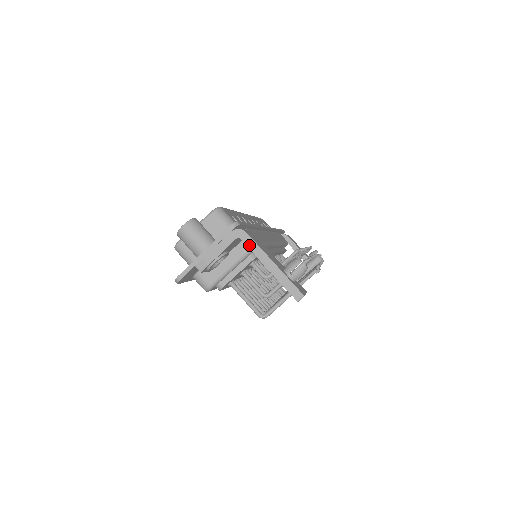
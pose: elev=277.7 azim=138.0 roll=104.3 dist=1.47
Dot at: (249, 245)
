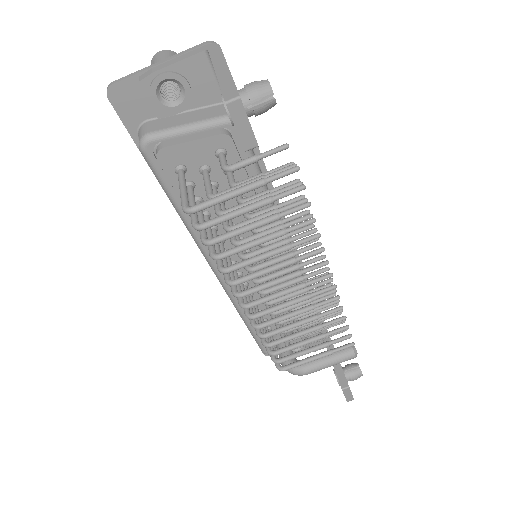
Dot at: (213, 54)
